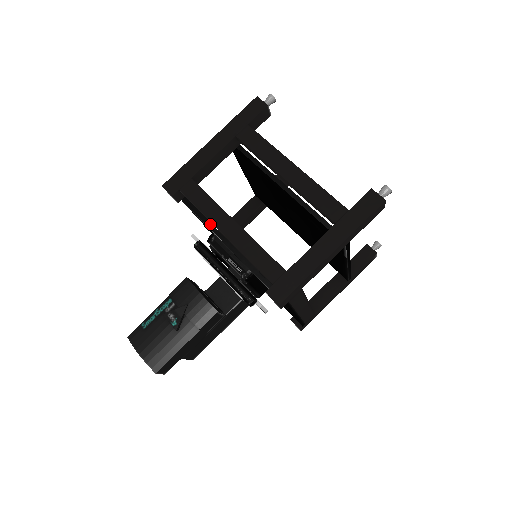
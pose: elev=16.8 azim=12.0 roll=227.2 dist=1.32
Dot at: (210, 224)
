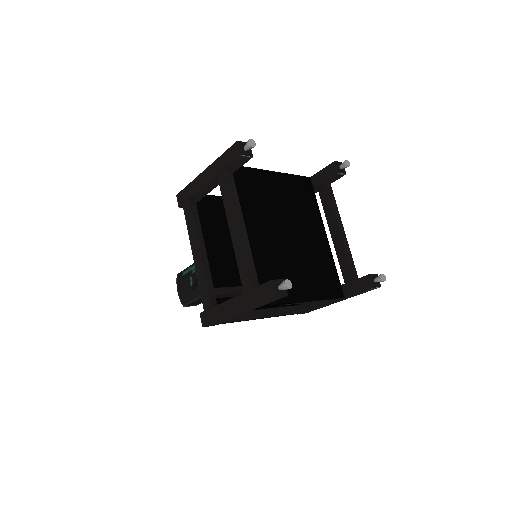
Dot at: occluded
